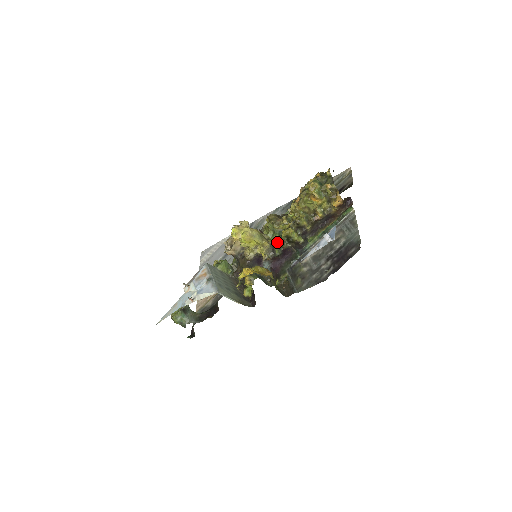
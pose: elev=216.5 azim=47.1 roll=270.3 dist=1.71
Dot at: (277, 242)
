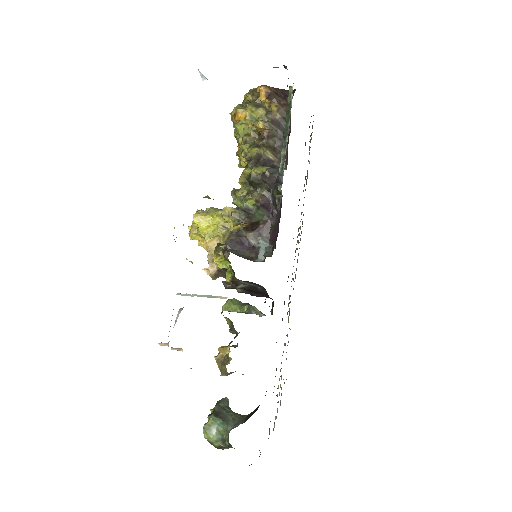
Dot at: (246, 202)
